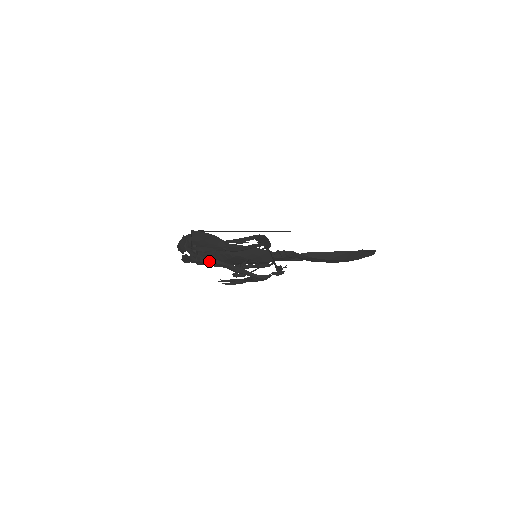
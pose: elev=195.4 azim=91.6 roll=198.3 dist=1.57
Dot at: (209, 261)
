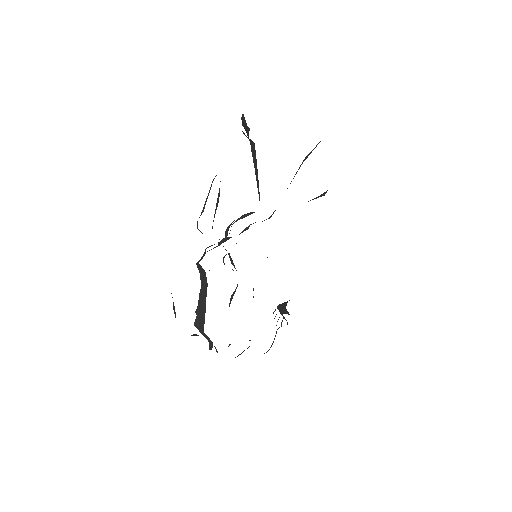
Dot at: occluded
